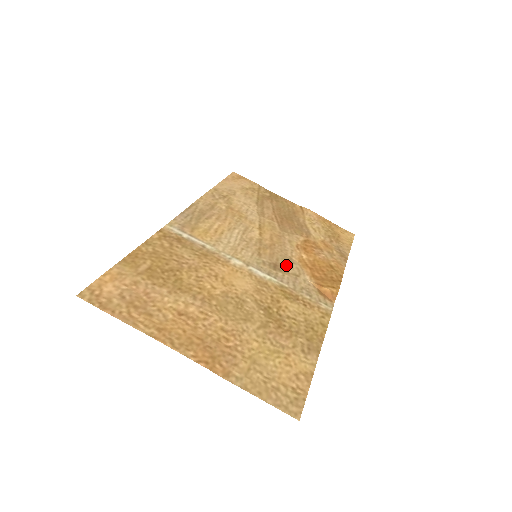
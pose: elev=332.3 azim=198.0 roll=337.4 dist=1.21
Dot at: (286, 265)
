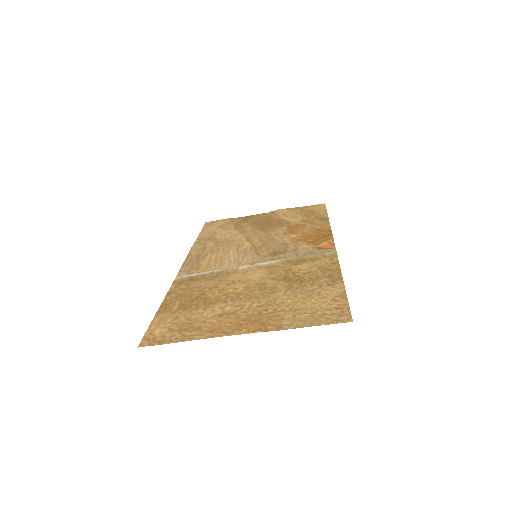
Dot at: (283, 248)
